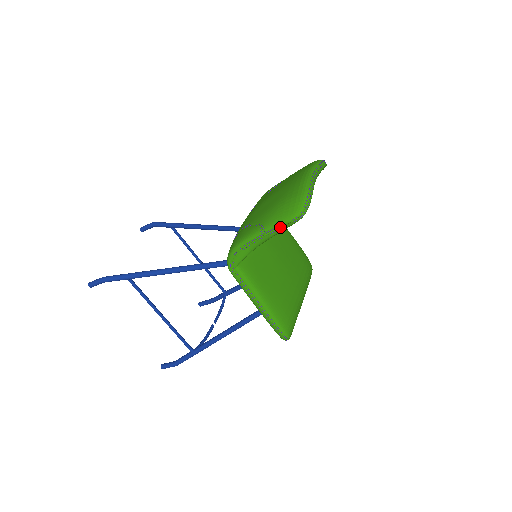
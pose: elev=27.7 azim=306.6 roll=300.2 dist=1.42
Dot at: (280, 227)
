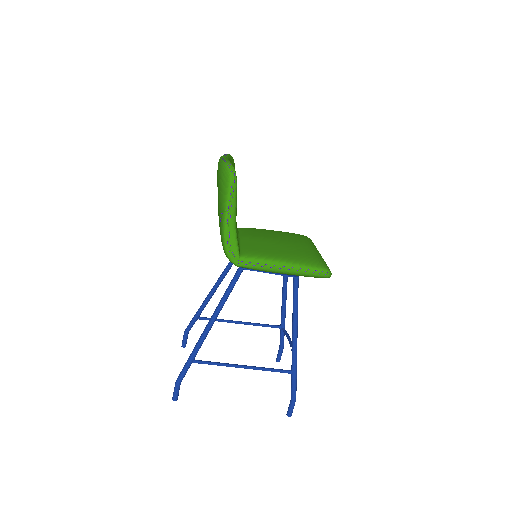
Dot at: (231, 196)
